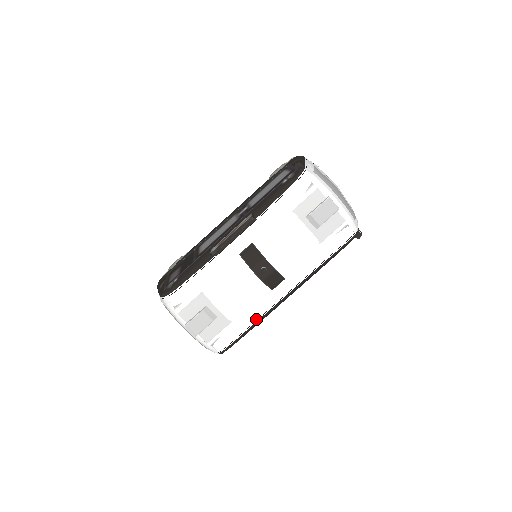
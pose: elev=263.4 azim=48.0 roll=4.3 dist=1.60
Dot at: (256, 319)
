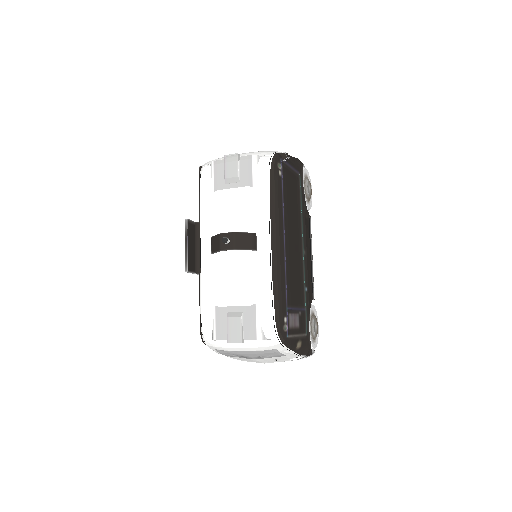
Dot at: (270, 283)
